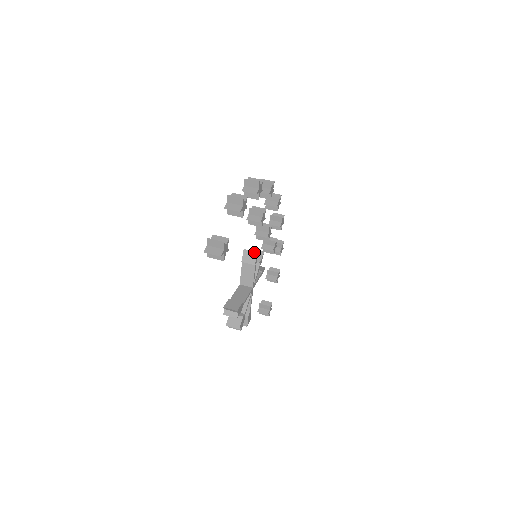
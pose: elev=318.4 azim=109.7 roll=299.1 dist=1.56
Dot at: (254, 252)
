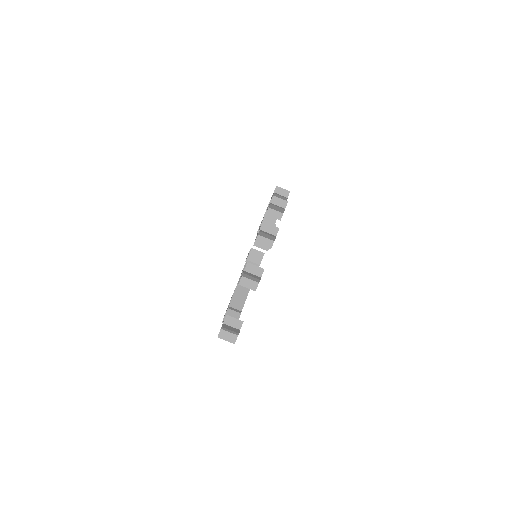
Dot at: occluded
